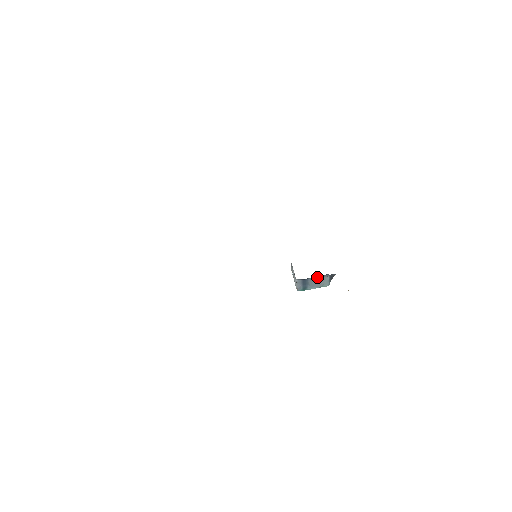
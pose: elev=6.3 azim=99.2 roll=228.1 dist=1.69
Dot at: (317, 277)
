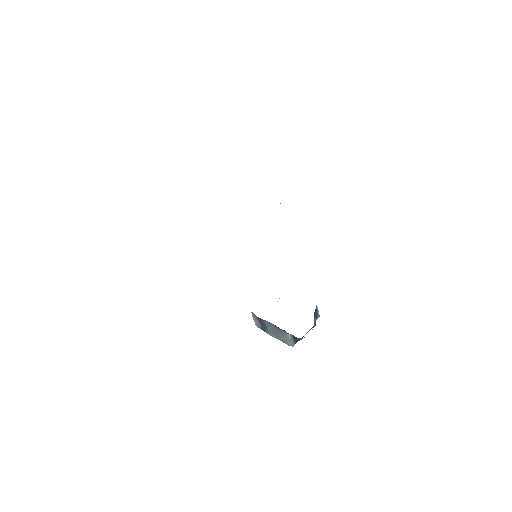
Dot at: (275, 325)
